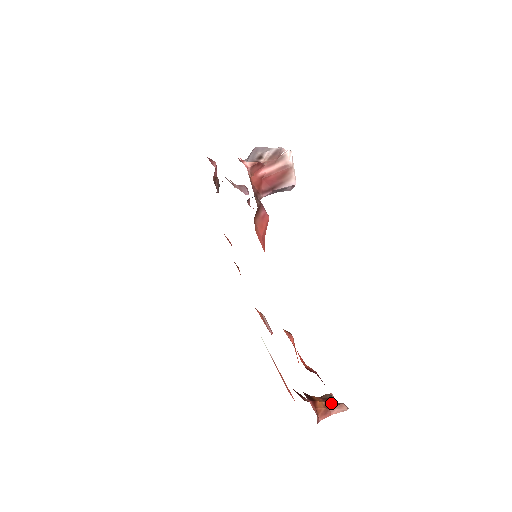
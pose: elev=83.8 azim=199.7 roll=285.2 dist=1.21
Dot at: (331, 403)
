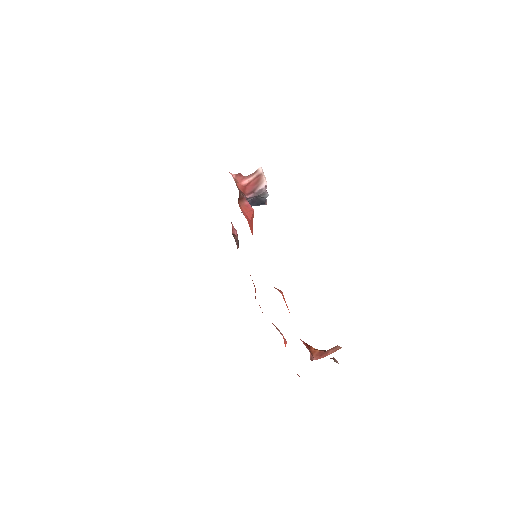
Dot at: (327, 351)
